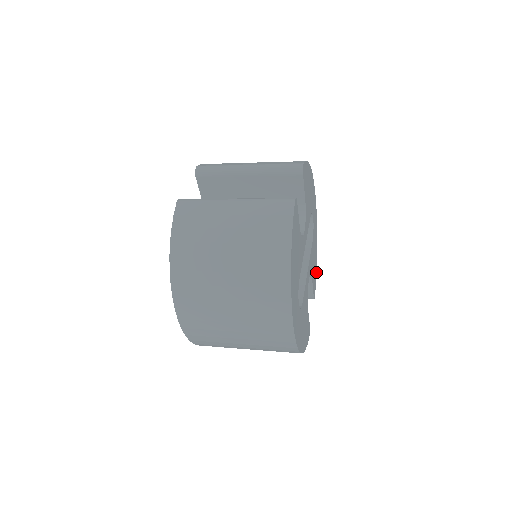
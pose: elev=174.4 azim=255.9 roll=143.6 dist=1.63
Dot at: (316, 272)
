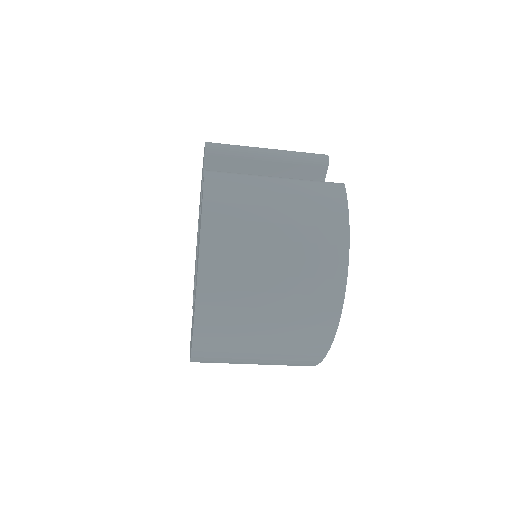
Dot at: occluded
